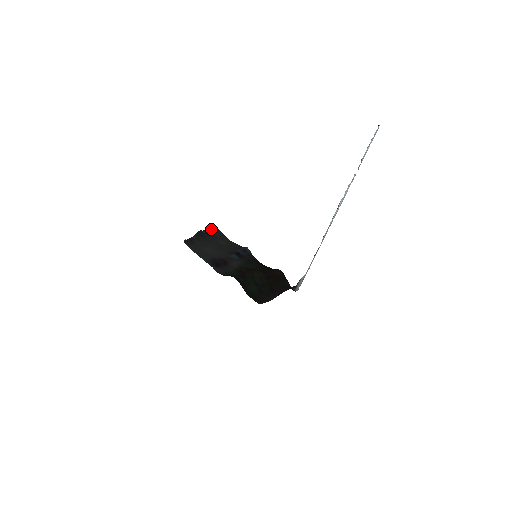
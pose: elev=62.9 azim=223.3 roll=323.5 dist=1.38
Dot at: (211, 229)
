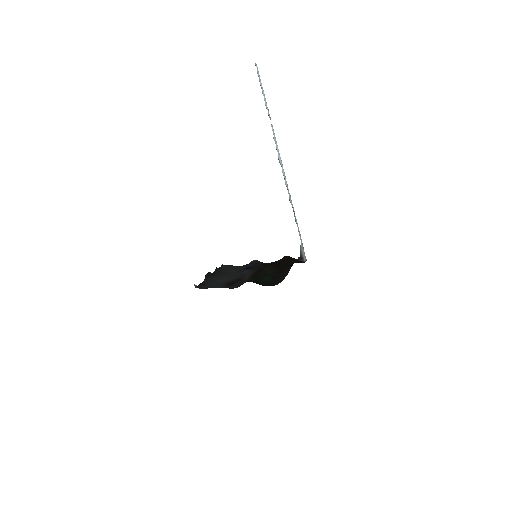
Dot at: (221, 269)
